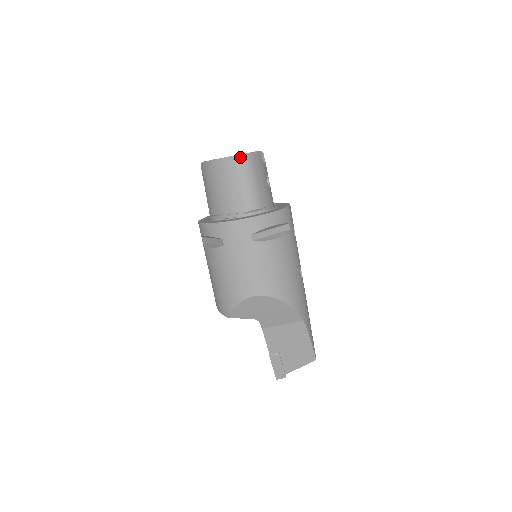
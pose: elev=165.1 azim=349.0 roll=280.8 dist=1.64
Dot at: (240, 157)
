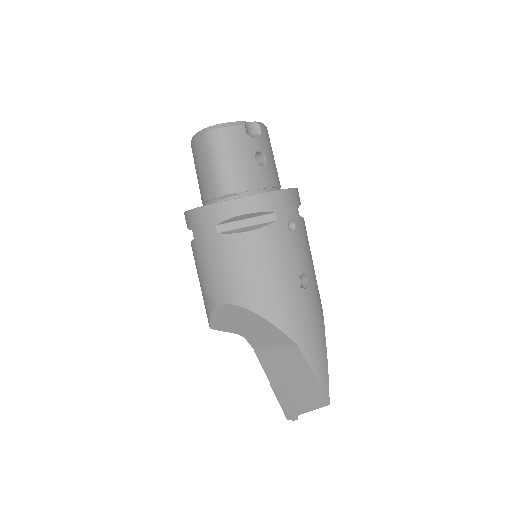
Dot at: (210, 129)
